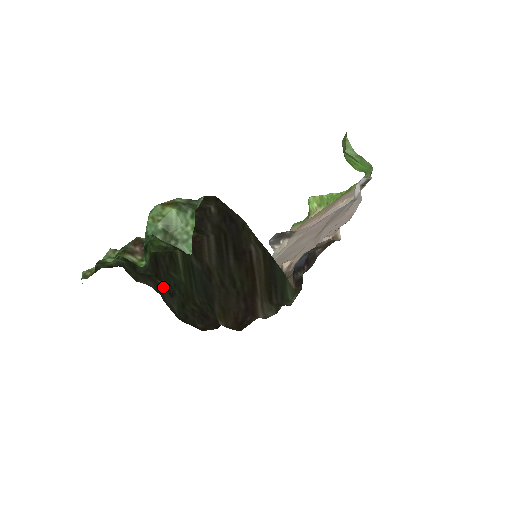
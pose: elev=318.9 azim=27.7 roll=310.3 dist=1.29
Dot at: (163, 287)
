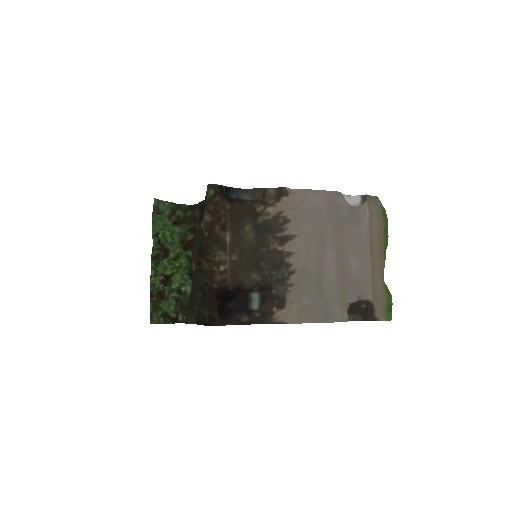
Dot at: occluded
